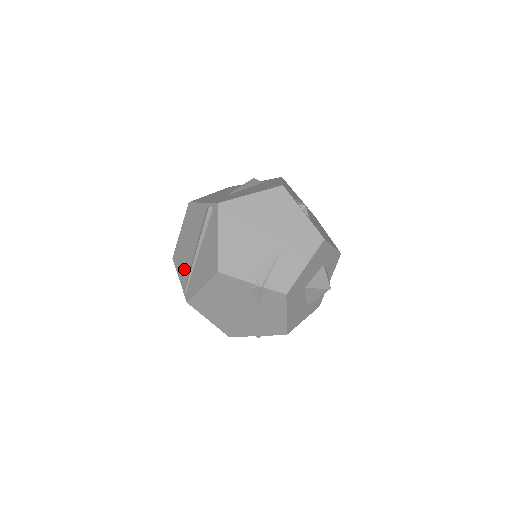
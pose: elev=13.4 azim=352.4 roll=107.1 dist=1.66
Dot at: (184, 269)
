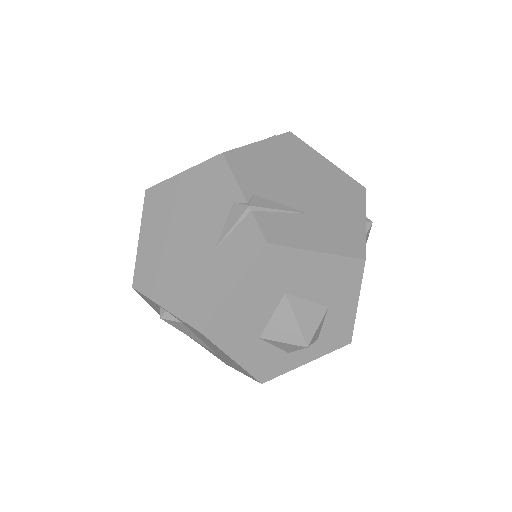
Dot at: occluded
